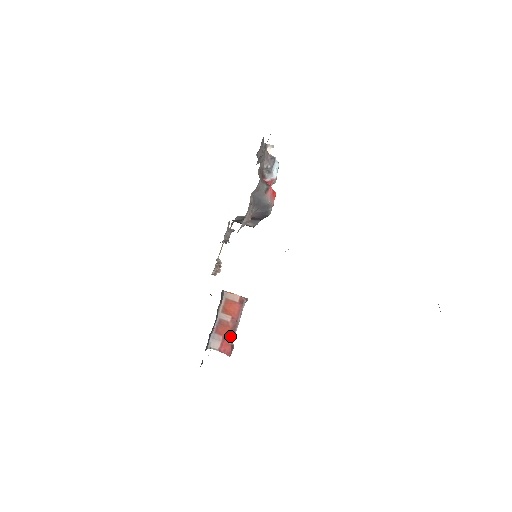
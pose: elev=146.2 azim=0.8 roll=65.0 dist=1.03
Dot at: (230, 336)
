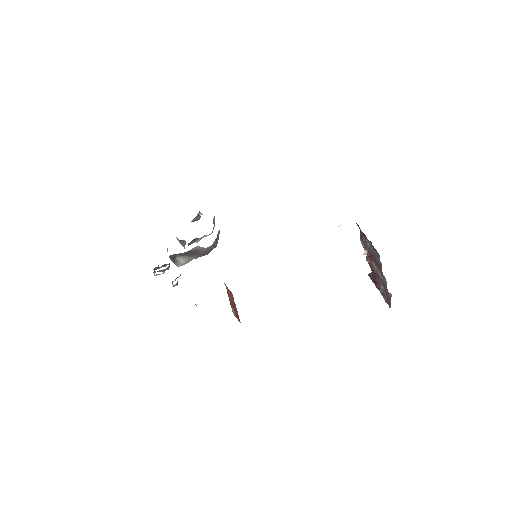
Dot at: (236, 310)
